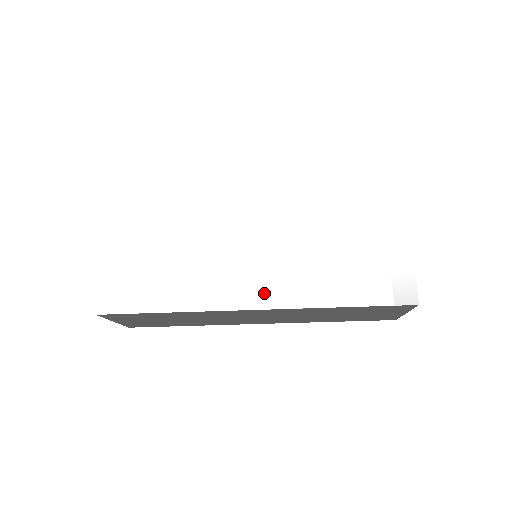
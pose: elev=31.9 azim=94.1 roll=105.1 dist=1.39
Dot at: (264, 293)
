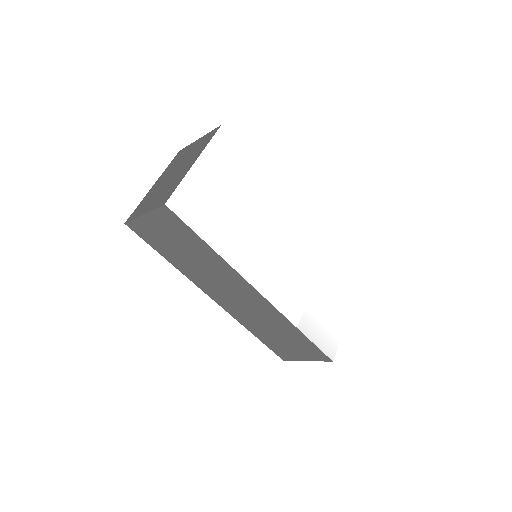
Dot at: (270, 287)
